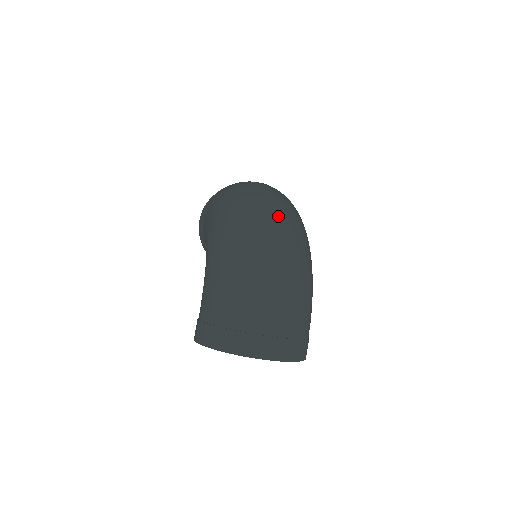
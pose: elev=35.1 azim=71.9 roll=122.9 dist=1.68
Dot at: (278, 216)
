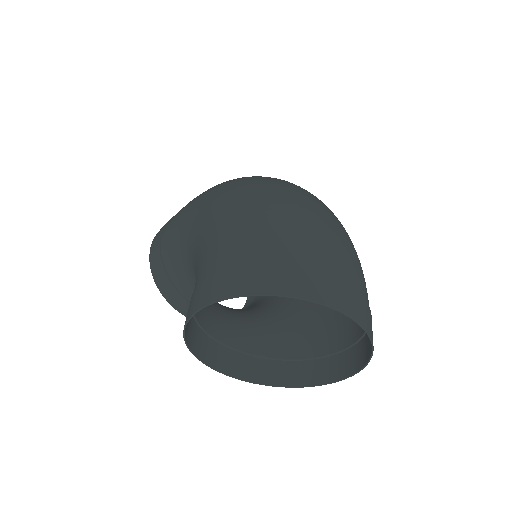
Dot at: occluded
